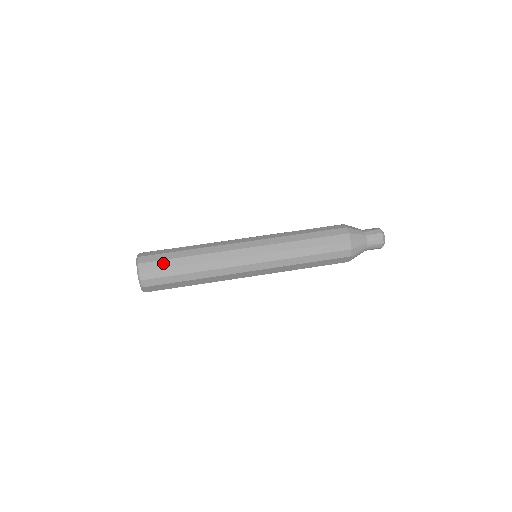
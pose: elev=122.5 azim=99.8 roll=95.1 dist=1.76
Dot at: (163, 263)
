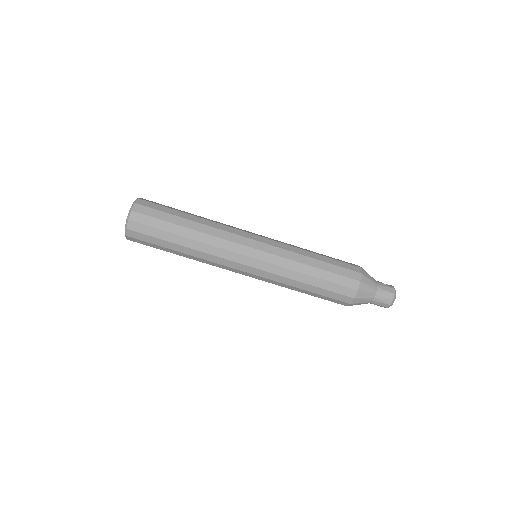
Dot at: (154, 231)
